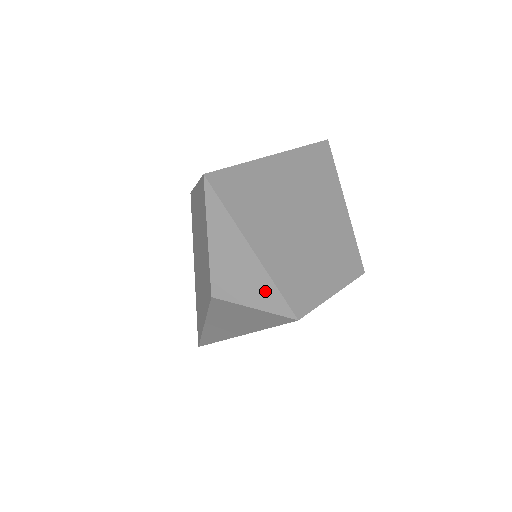
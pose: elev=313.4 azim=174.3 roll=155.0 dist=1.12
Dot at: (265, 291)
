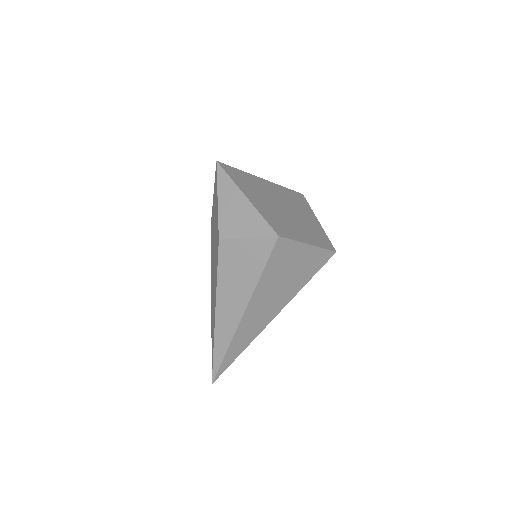
Dot at: (255, 222)
